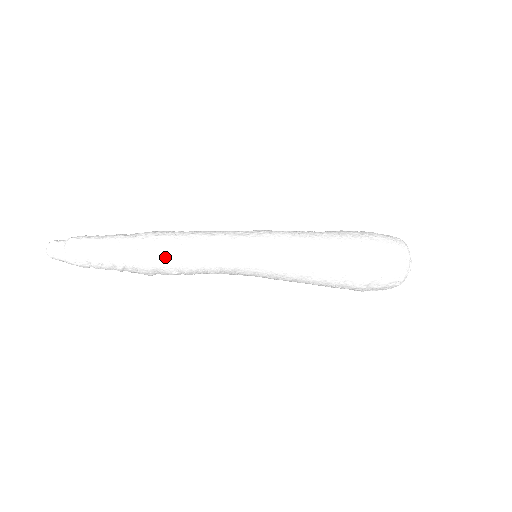
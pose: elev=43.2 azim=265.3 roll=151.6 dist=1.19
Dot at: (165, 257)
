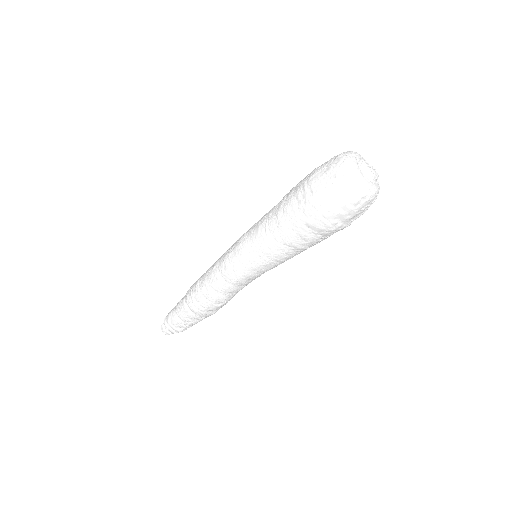
Dot at: (201, 302)
